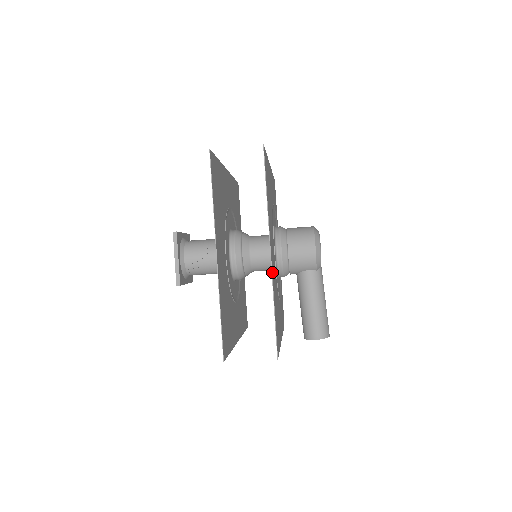
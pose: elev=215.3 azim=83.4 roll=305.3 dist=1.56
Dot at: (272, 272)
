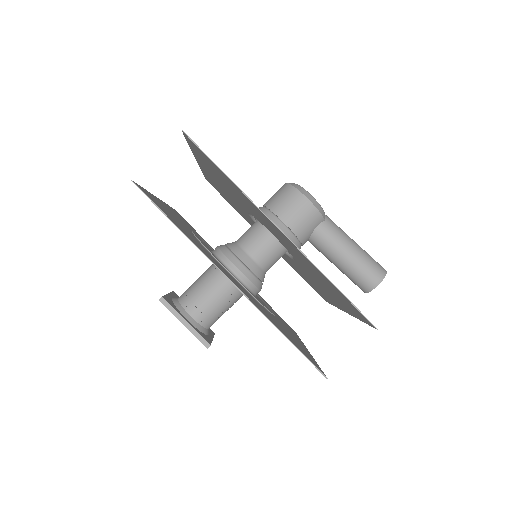
Dot at: (298, 249)
